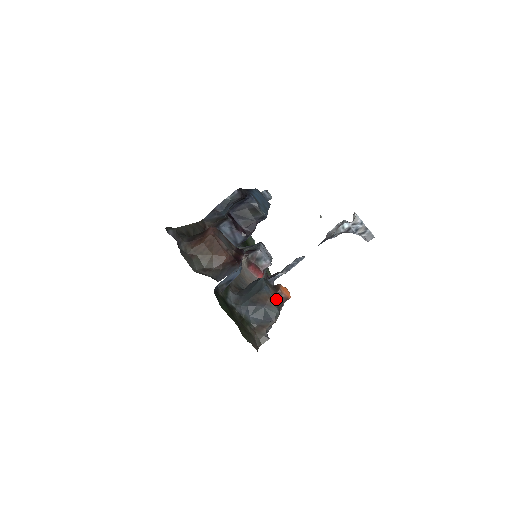
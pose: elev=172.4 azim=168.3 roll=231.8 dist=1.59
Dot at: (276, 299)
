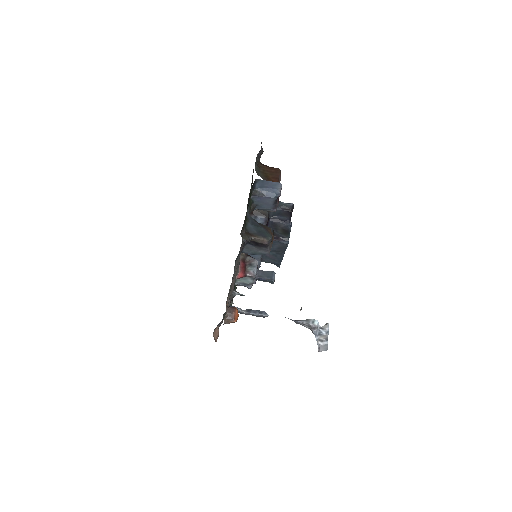
Dot at: (273, 238)
